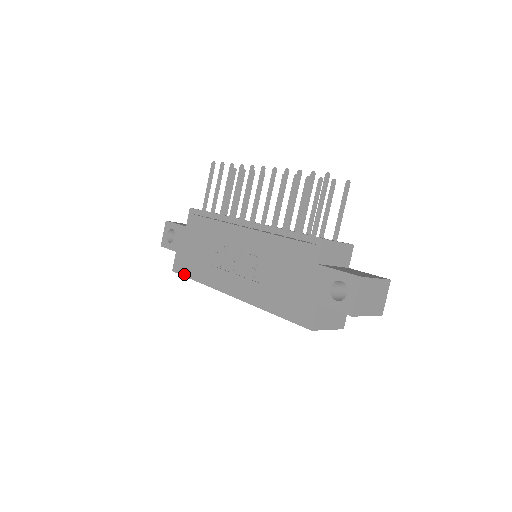
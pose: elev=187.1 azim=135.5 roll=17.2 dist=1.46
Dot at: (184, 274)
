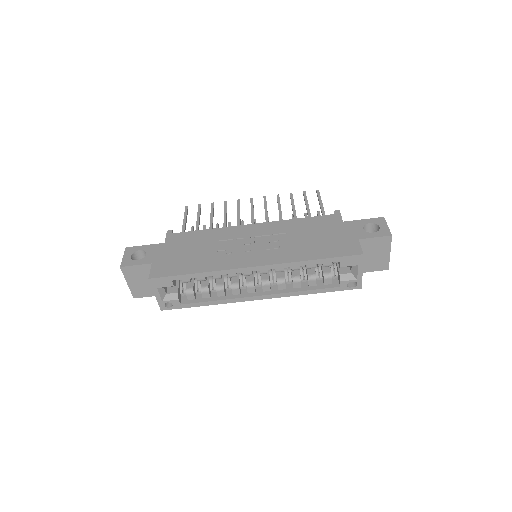
Dot at: (173, 274)
